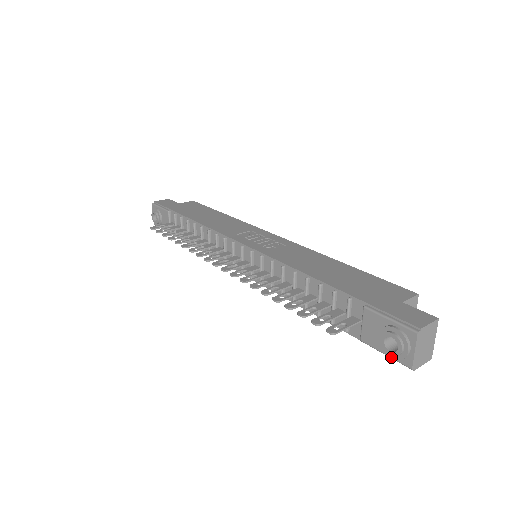
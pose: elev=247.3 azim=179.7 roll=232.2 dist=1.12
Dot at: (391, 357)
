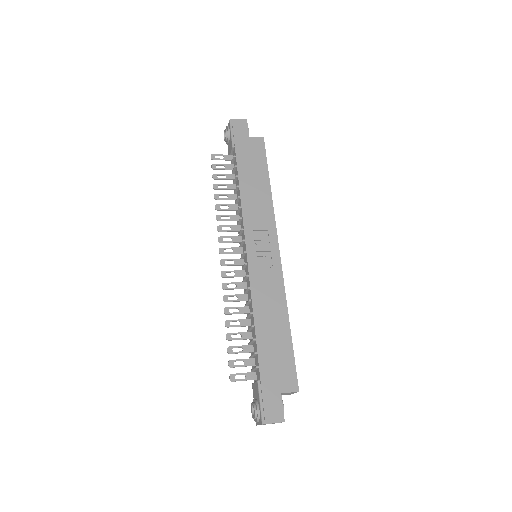
Dot at: (253, 411)
